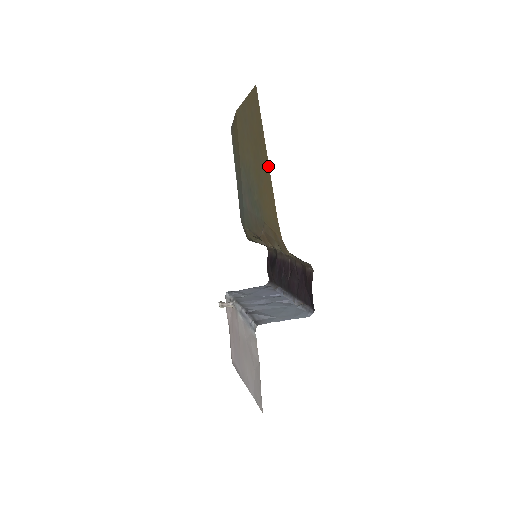
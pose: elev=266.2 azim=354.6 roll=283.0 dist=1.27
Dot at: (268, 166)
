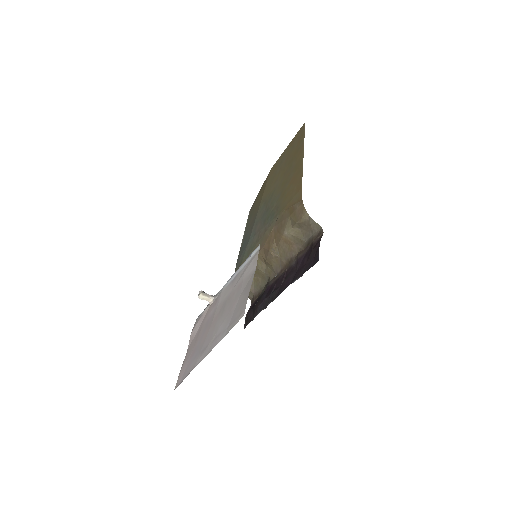
Dot at: (302, 159)
